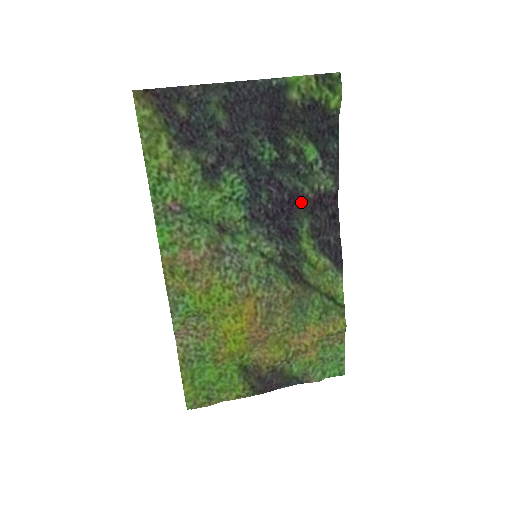
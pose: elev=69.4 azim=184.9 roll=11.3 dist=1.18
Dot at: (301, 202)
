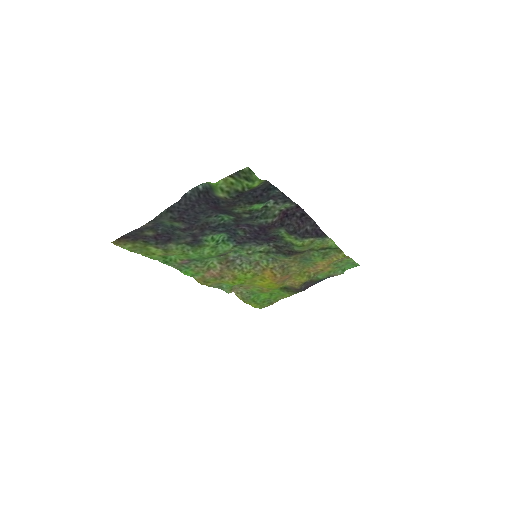
Dot at: (270, 227)
